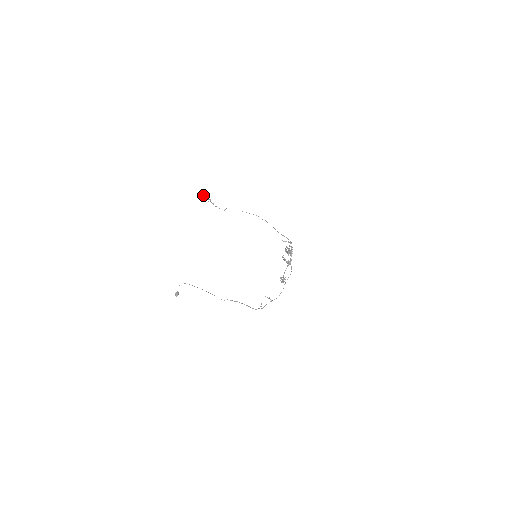
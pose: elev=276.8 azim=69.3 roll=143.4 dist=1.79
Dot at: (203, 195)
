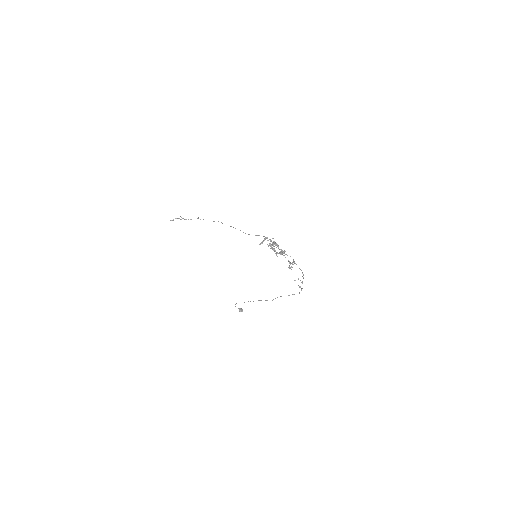
Dot at: occluded
